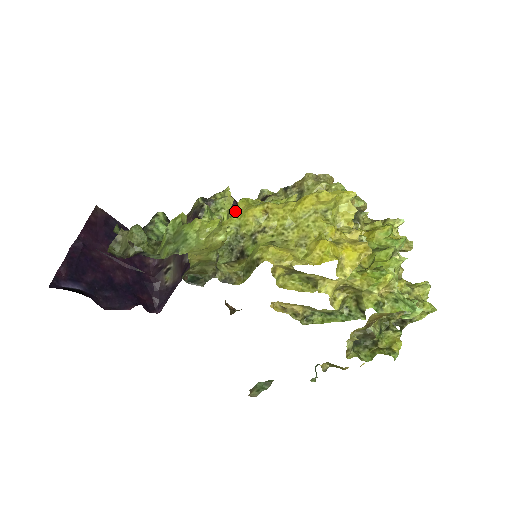
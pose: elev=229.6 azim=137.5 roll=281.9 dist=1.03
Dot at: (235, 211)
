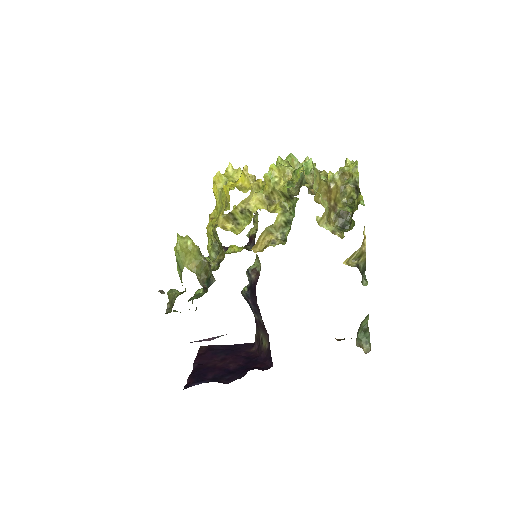
Dot at: occluded
